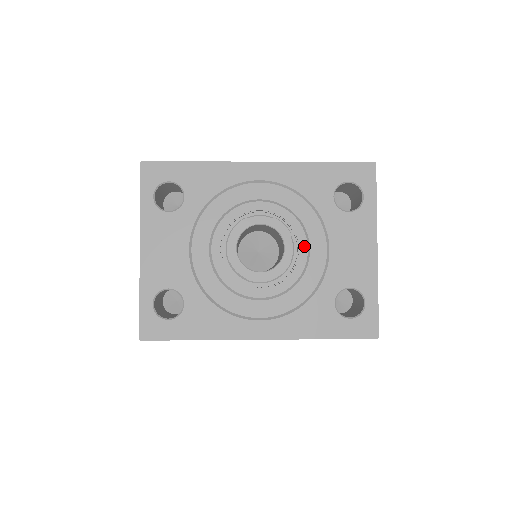
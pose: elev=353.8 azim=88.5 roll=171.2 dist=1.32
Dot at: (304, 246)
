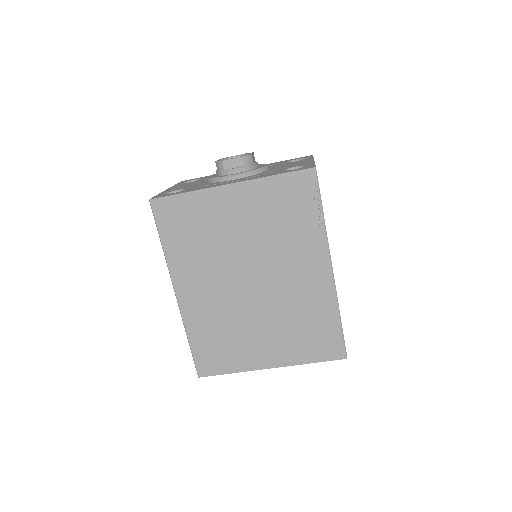
Dot at: occluded
